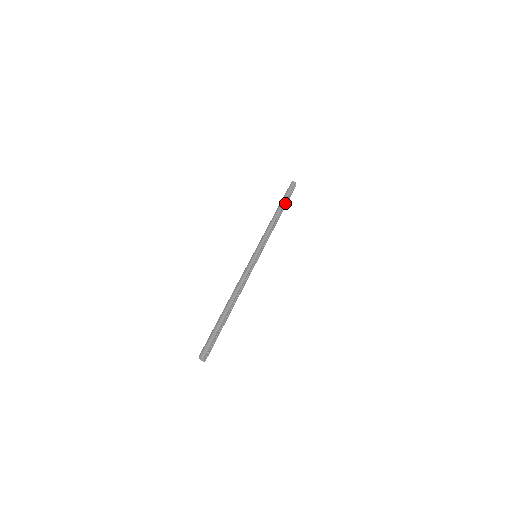
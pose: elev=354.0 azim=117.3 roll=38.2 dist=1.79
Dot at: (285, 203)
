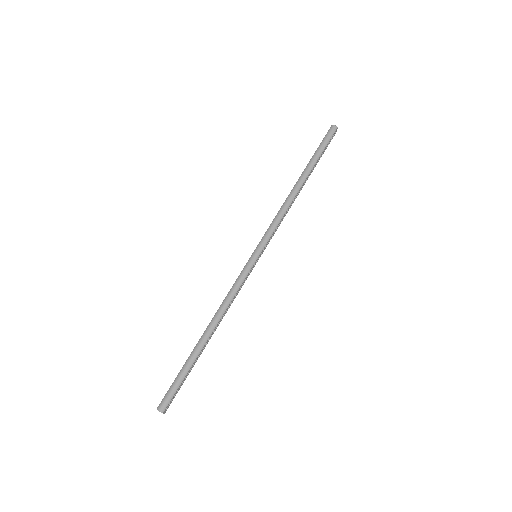
Dot at: (314, 165)
